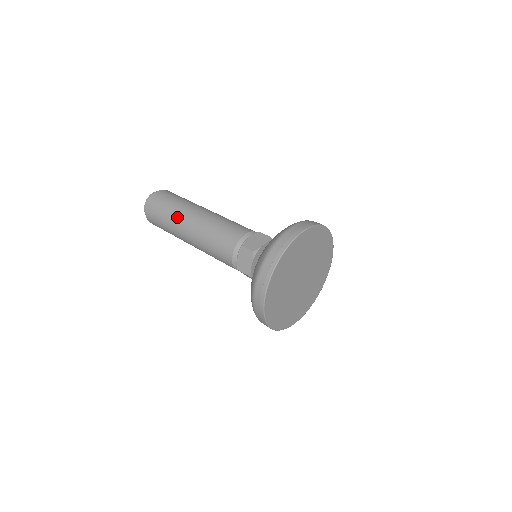
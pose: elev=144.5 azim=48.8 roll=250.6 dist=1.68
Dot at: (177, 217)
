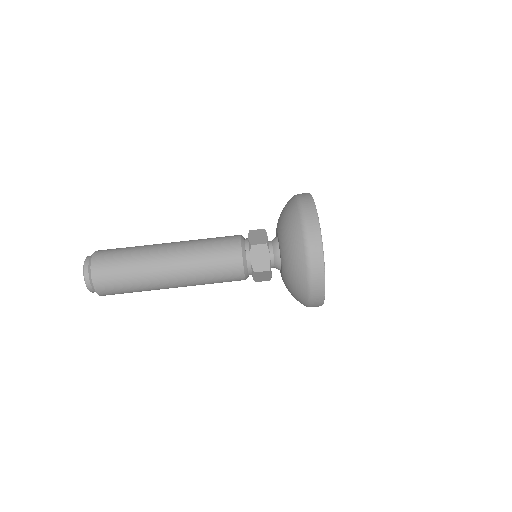
Dot at: occluded
